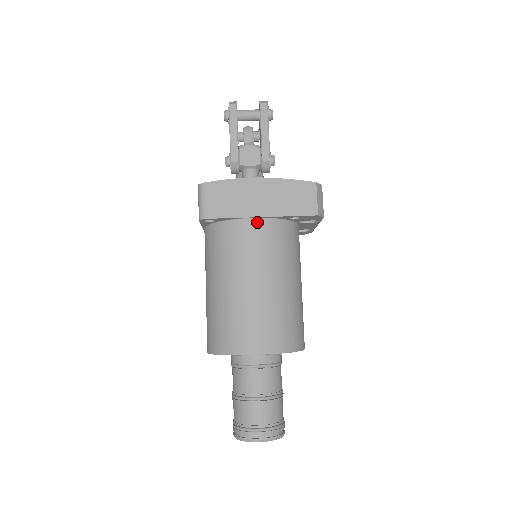
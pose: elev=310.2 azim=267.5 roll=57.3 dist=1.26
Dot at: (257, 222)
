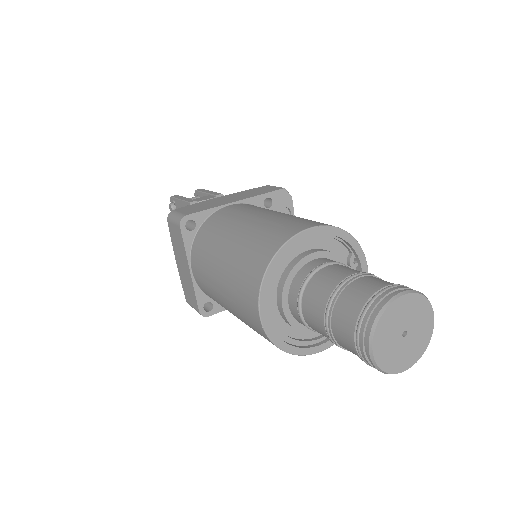
Dot at: (235, 205)
